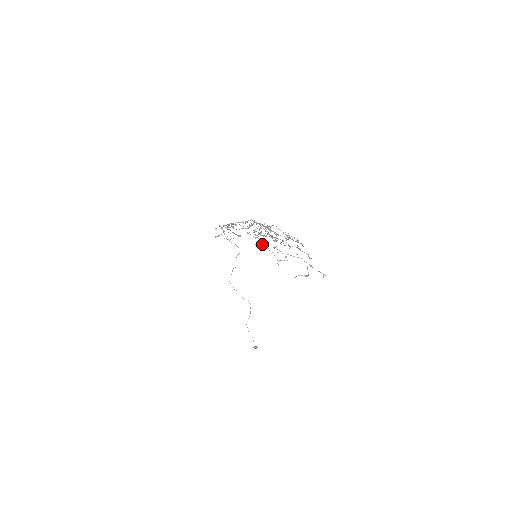
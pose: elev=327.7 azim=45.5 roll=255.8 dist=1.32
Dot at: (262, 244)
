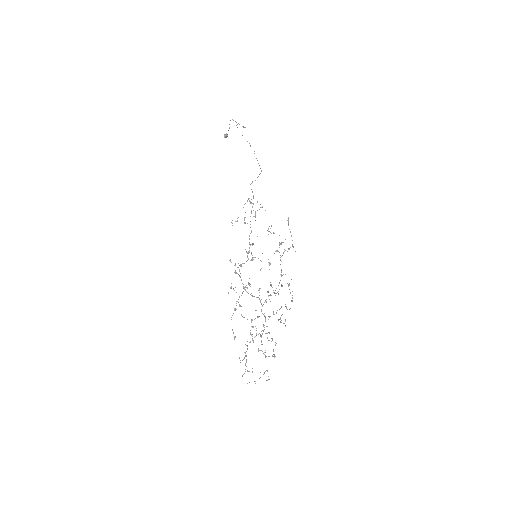
Dot at: (245, 356)
